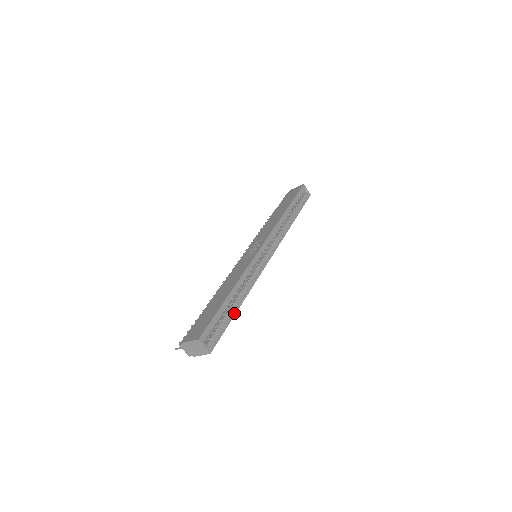
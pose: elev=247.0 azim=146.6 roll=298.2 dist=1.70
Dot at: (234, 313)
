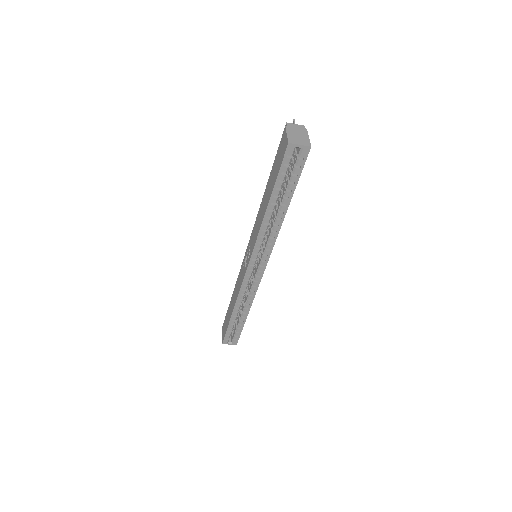
Dot at: (244, 321)
